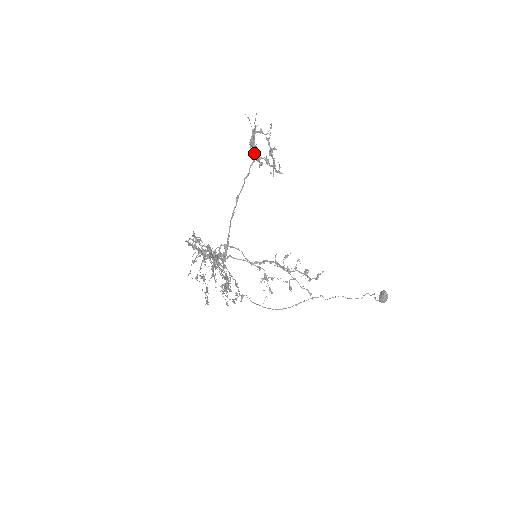
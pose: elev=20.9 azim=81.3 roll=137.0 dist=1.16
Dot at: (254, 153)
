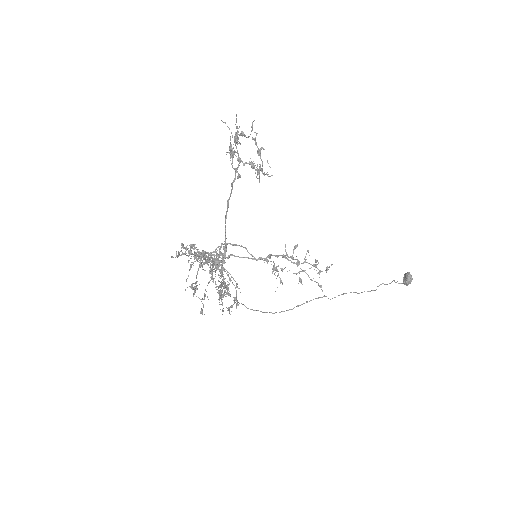
Dot at: (237, 158)
